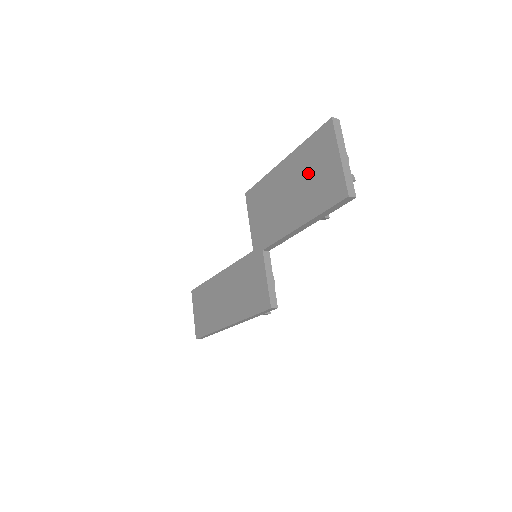
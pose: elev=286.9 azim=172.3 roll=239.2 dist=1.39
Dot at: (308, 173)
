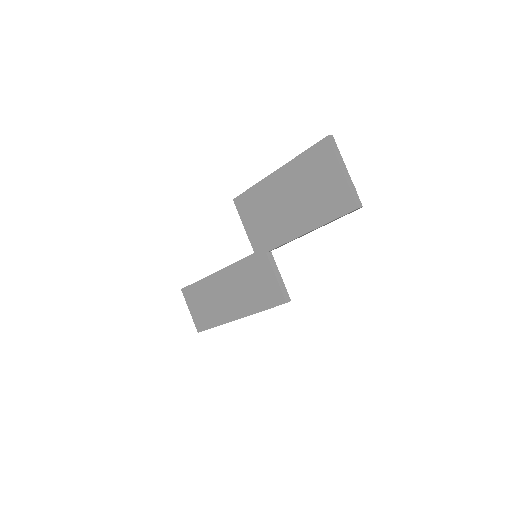
Dot at: (308, 185)
